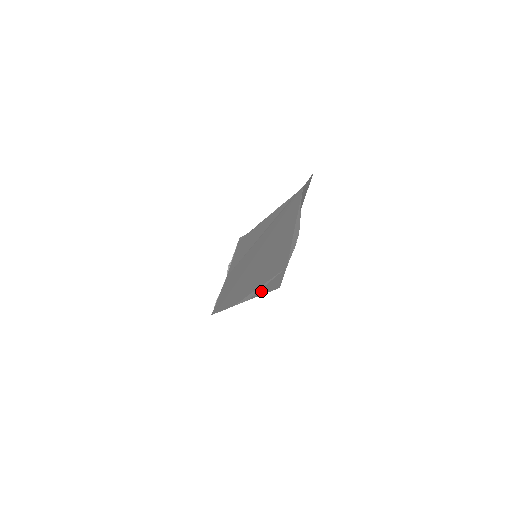
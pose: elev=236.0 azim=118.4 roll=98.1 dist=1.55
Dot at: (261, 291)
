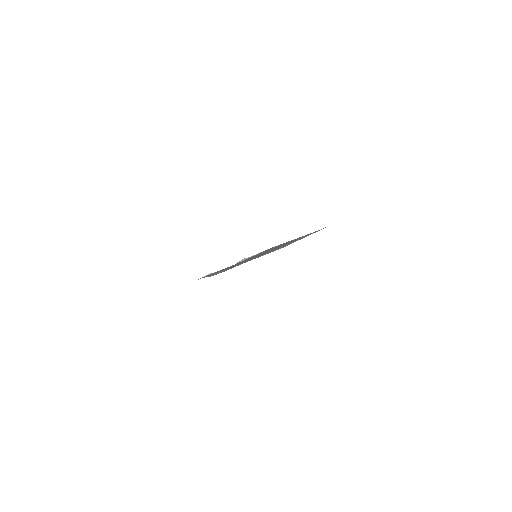
Dot at: occluded
